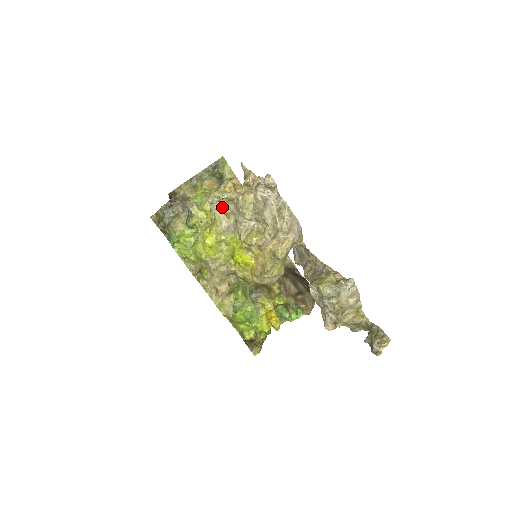
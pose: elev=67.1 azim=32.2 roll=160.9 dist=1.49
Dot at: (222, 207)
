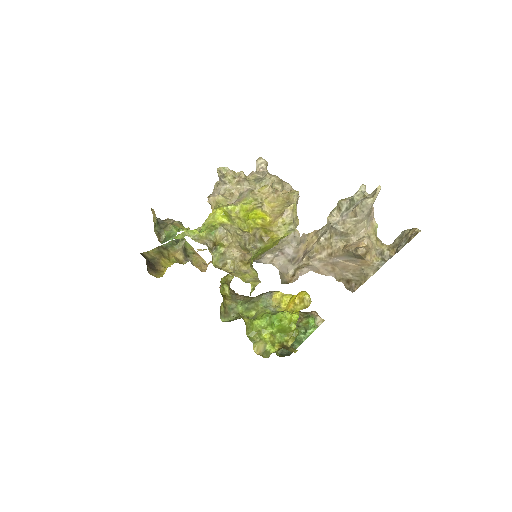
Dot at: (222, 194)
